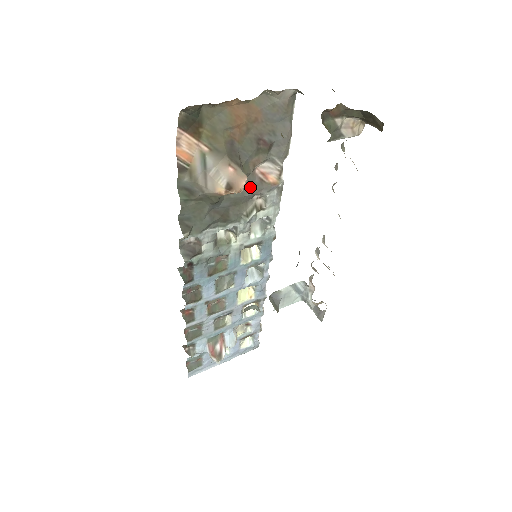
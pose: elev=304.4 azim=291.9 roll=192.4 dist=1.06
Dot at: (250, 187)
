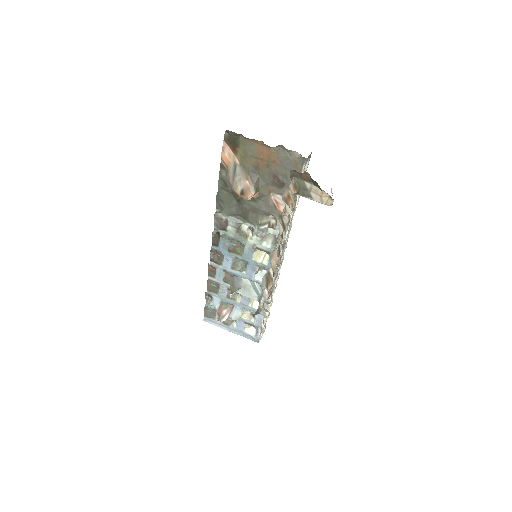
Dot at: (266, 206)
